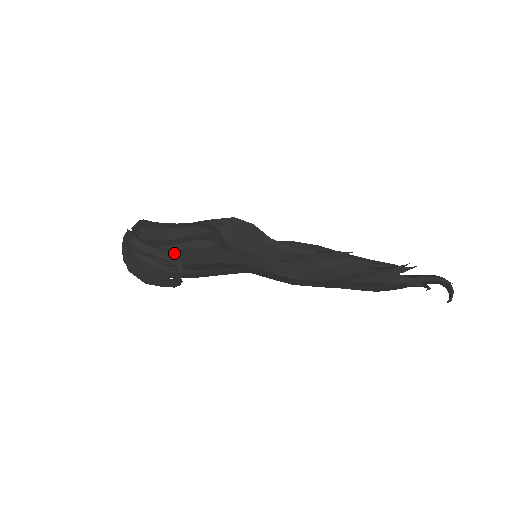
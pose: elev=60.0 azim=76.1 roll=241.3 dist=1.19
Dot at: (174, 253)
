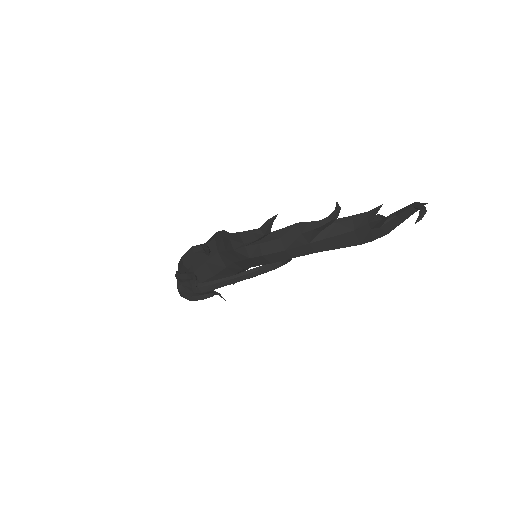
Dot at: (193, 272)
